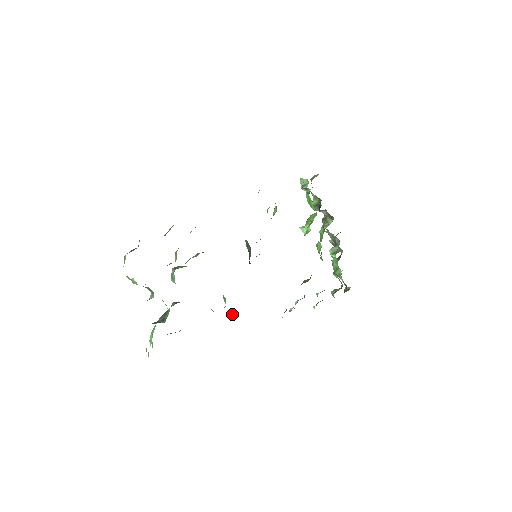
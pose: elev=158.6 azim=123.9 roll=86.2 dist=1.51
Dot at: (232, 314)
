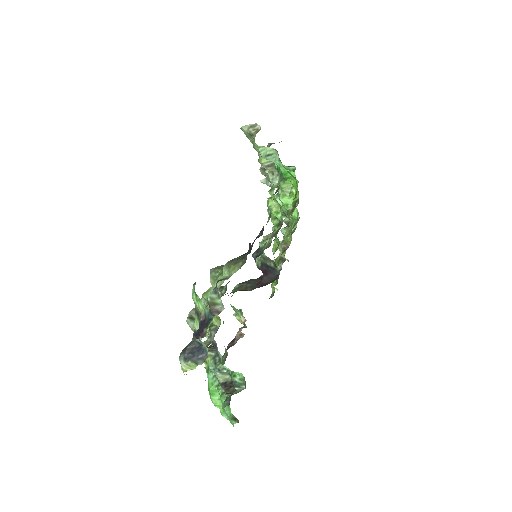
Dot at: (239, 315)
